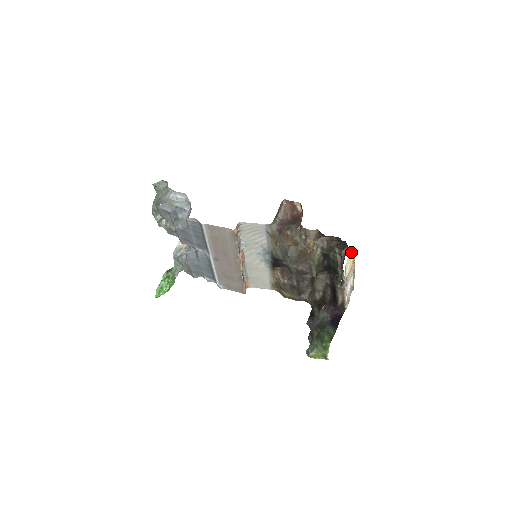
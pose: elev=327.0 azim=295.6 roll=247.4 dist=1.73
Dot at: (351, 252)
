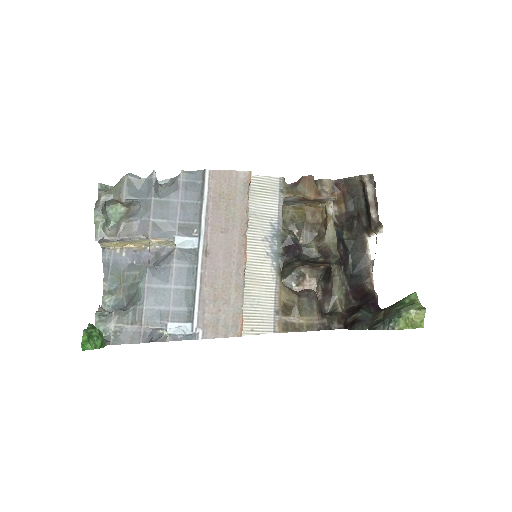
Dot at: occluded
